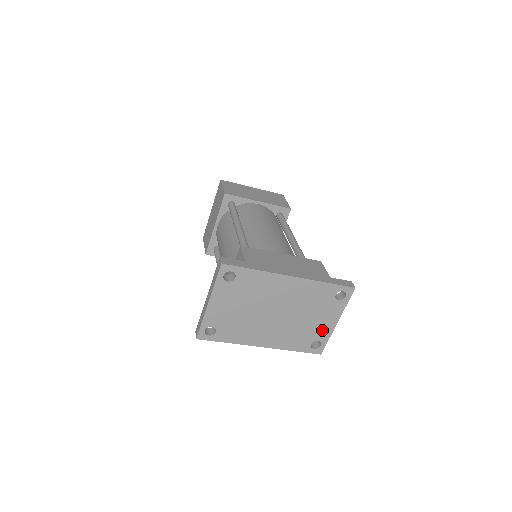
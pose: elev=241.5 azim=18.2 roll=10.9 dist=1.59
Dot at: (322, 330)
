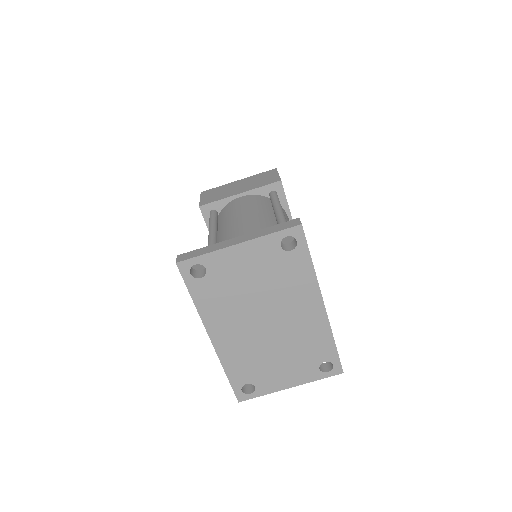
Dot at: (272, 381)
